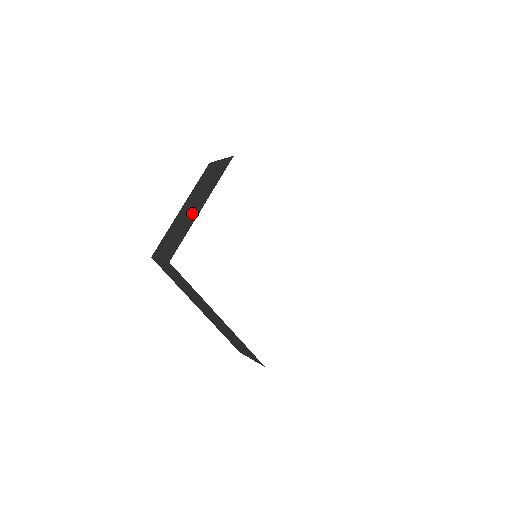
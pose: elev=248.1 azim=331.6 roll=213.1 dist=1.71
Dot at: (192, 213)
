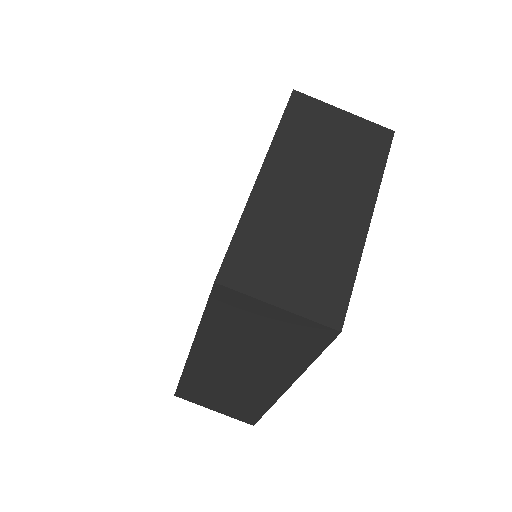
Dot at: (336, 218)
